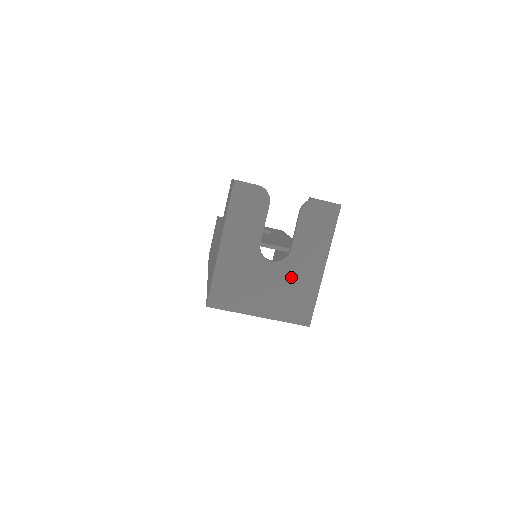
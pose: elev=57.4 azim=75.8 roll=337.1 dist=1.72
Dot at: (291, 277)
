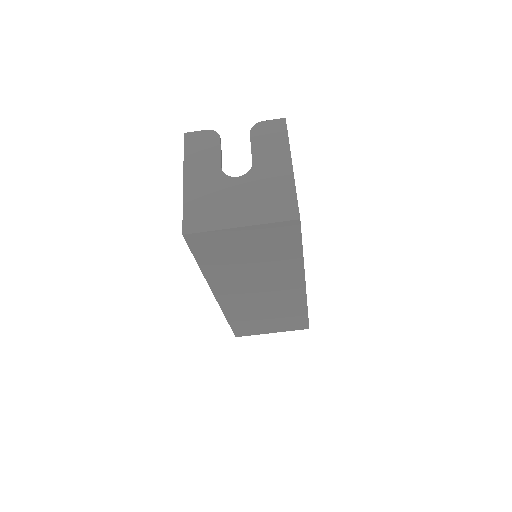
Dot at: (261, 183)
